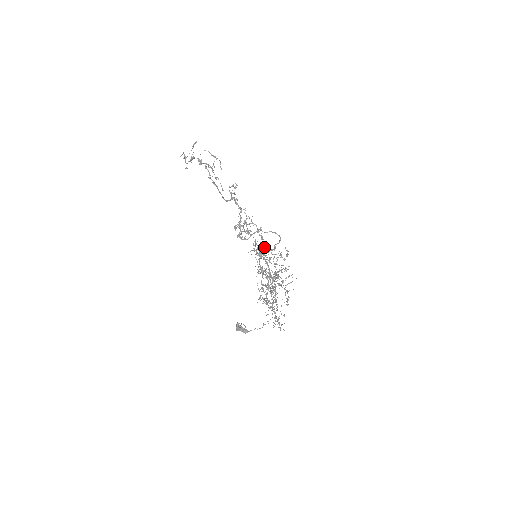
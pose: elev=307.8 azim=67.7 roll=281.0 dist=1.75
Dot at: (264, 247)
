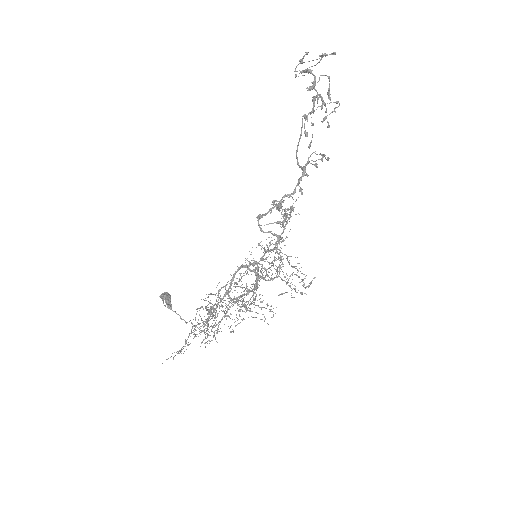
Dot at: occluded
